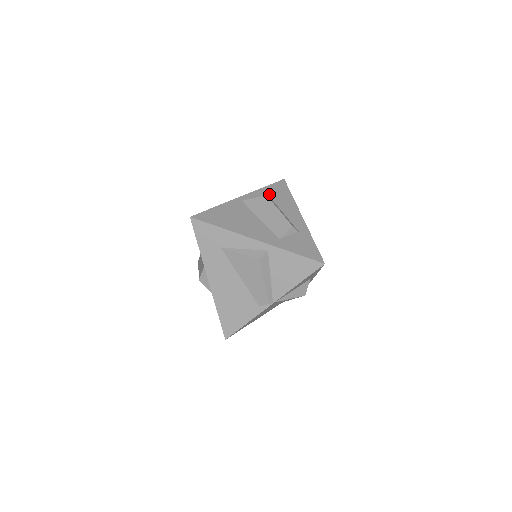
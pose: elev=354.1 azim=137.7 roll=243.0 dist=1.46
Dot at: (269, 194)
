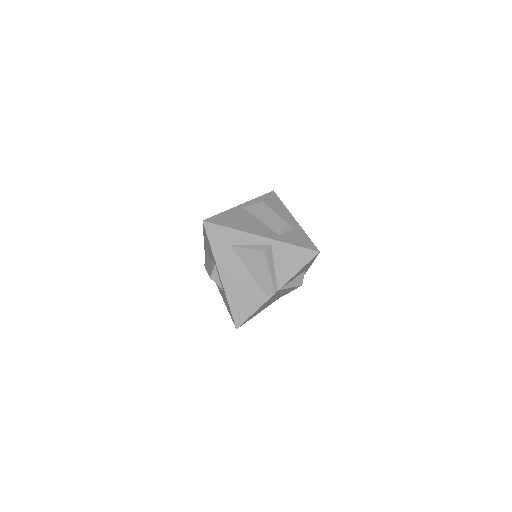
Dot at: (264, 202)
